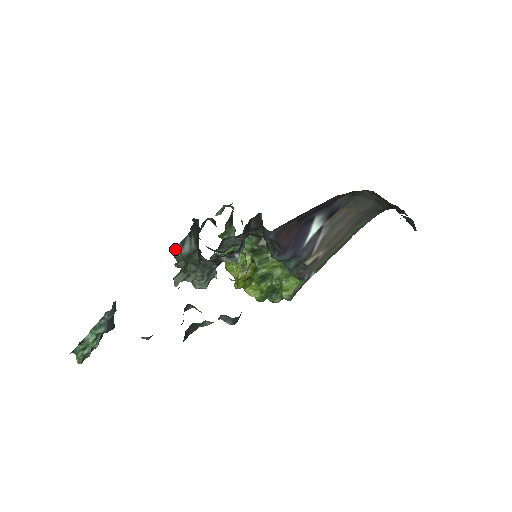
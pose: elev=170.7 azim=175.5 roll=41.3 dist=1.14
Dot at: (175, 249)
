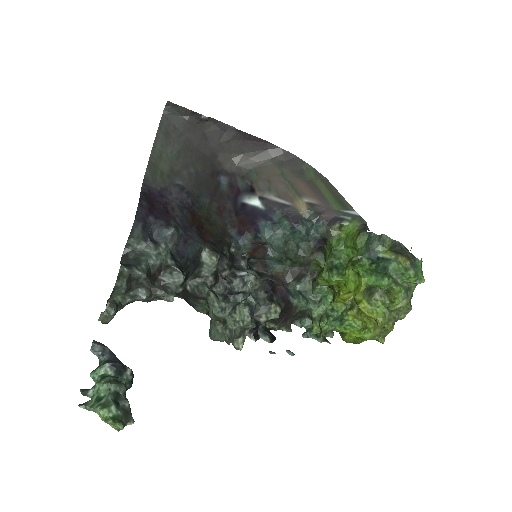
Dot at: (209, 334)
